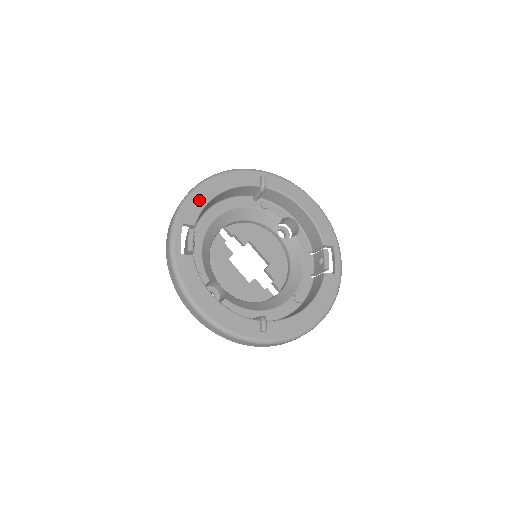
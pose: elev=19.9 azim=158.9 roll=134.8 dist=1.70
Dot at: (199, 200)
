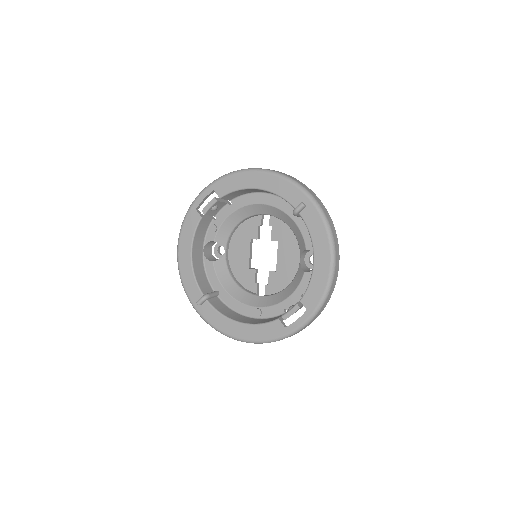
Dot at: (238, 182)
